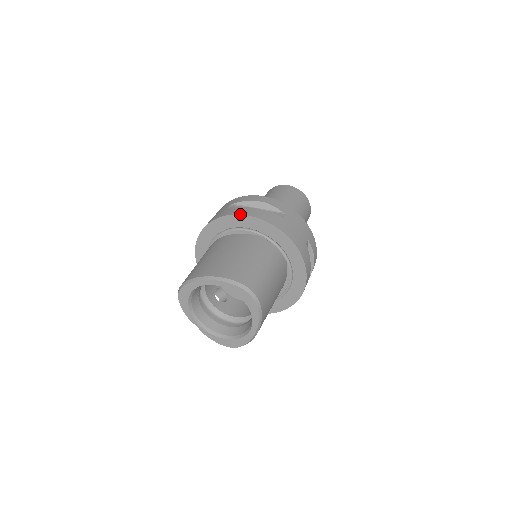
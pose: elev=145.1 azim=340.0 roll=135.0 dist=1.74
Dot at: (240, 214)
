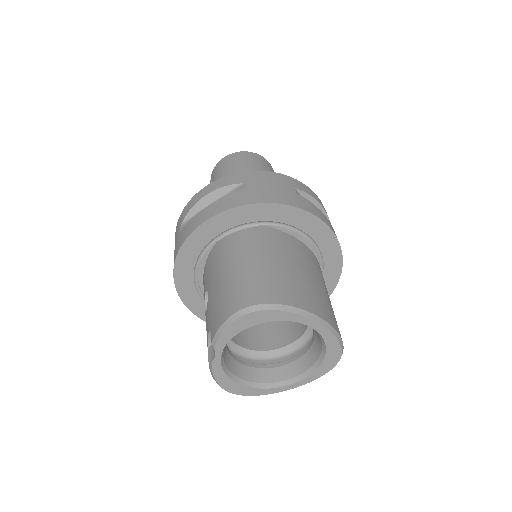
Dot at: (327, 223)
